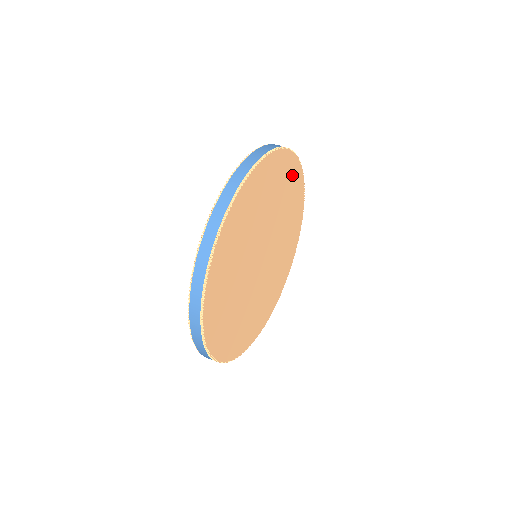
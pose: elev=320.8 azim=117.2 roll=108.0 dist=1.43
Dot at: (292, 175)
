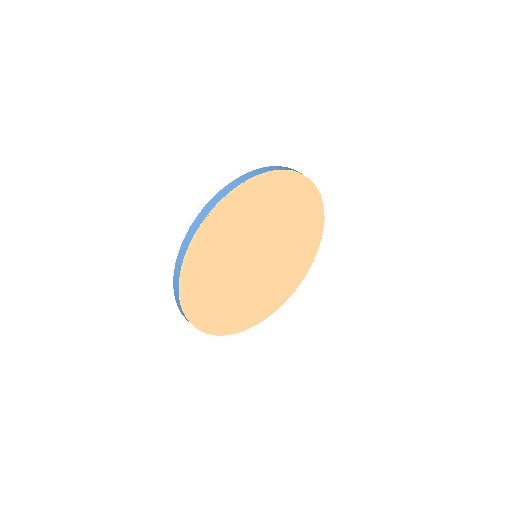
Dot at: (294, 190)
